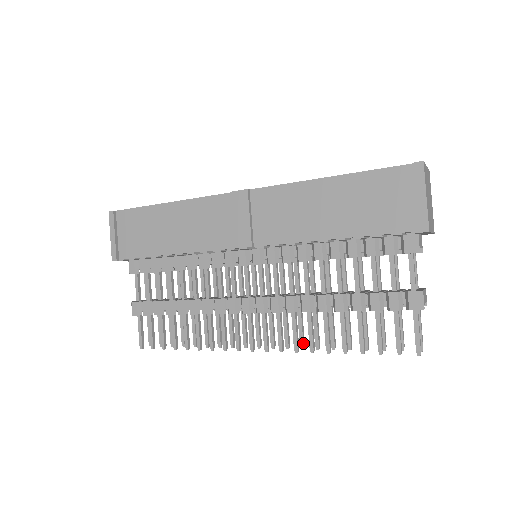
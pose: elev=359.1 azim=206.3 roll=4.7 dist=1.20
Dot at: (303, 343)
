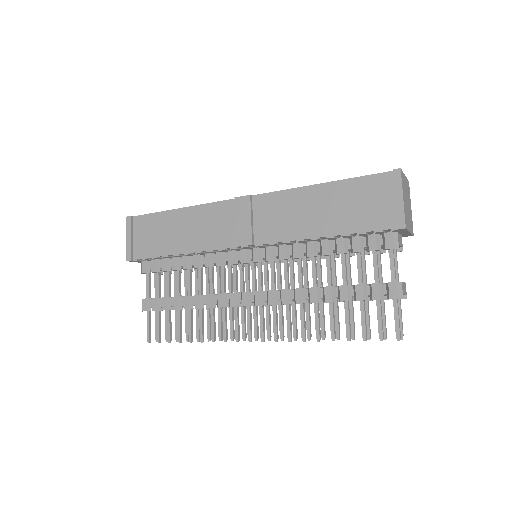
Dot at: (296, 335)
